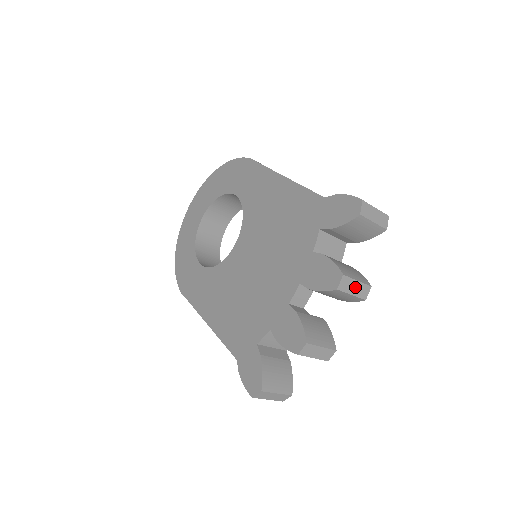
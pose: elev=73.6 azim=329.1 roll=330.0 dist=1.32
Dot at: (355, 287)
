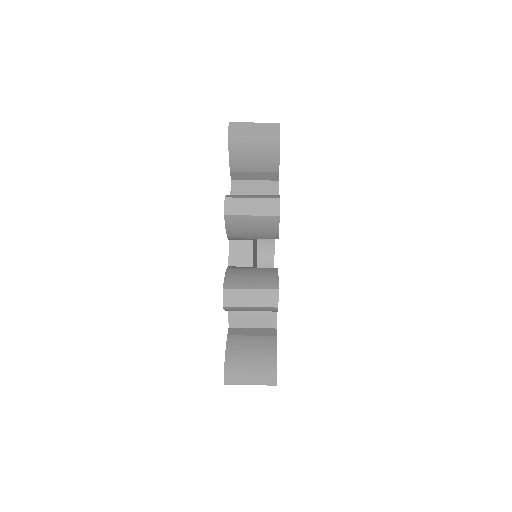
Dot at: (252, 206)
